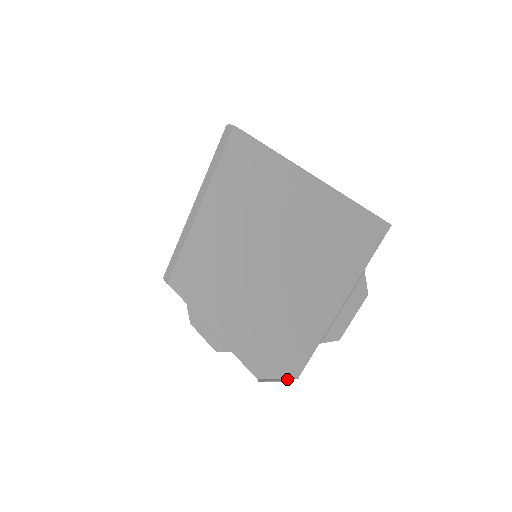
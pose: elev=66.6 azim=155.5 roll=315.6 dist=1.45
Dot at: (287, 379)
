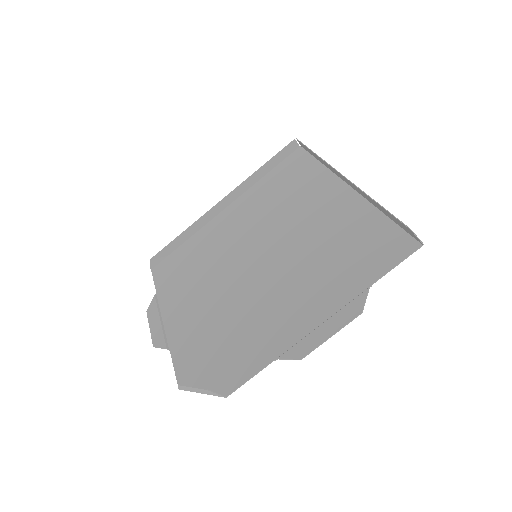
Dot at: (213, 392)
